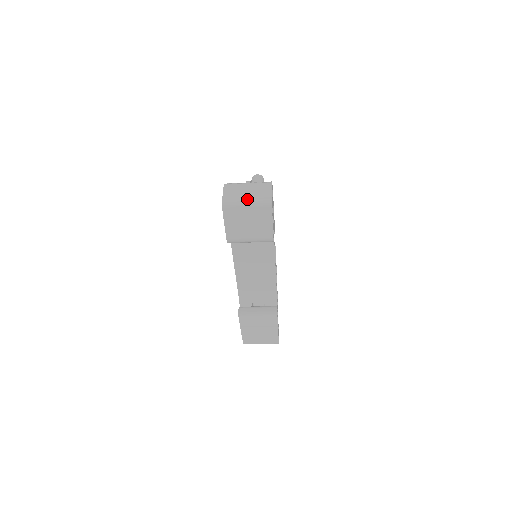
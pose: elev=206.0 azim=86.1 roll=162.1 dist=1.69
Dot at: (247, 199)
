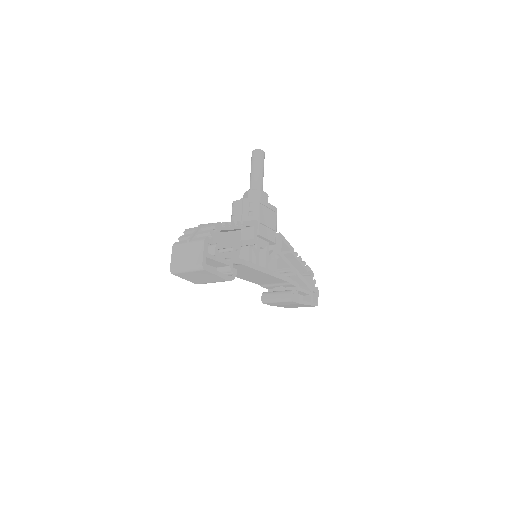
Dot at: (186, 265)
